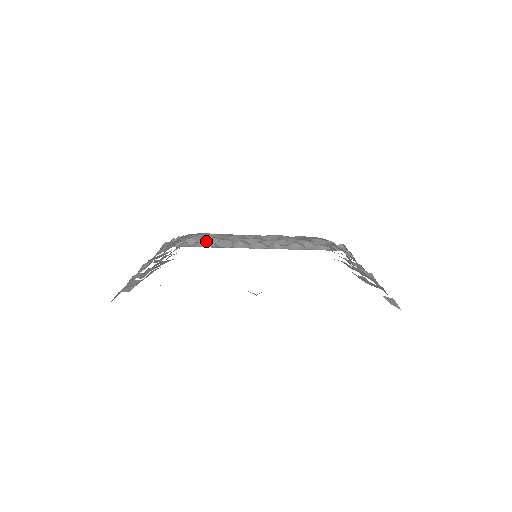
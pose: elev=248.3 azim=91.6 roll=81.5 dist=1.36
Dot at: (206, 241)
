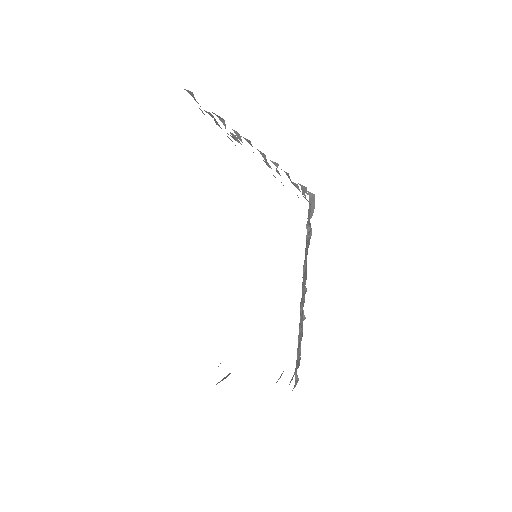
Dot at: occluded
